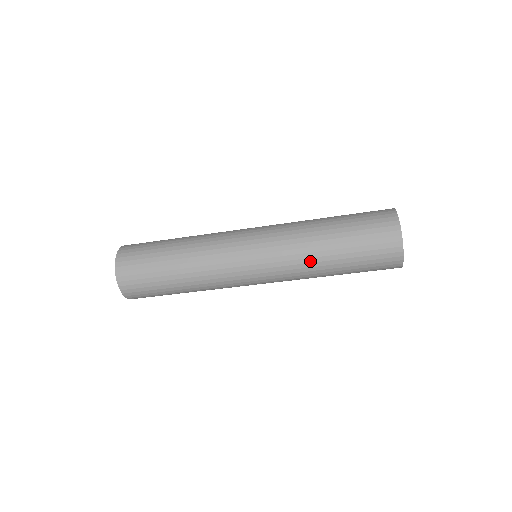
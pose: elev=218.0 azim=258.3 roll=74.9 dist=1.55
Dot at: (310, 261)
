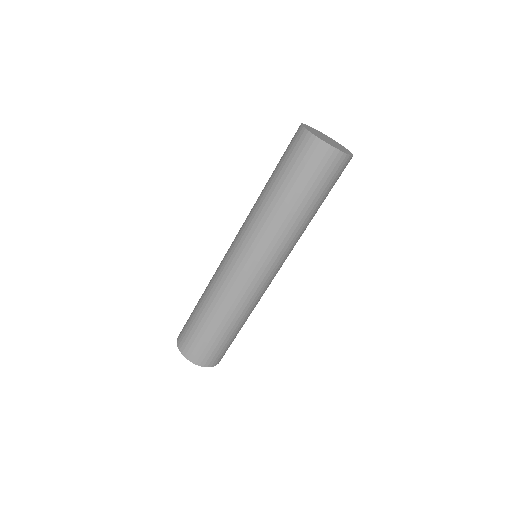
Dot at: (276, 220)
